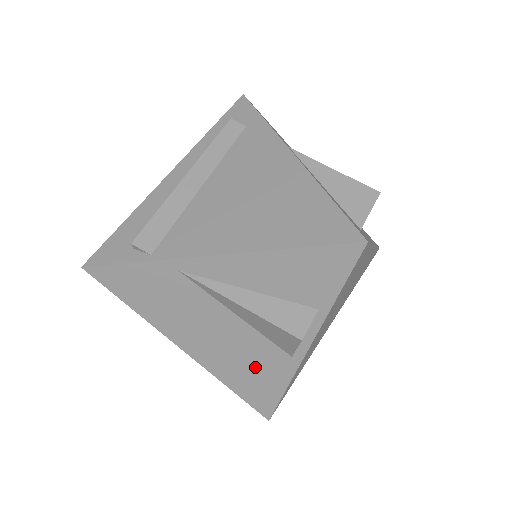
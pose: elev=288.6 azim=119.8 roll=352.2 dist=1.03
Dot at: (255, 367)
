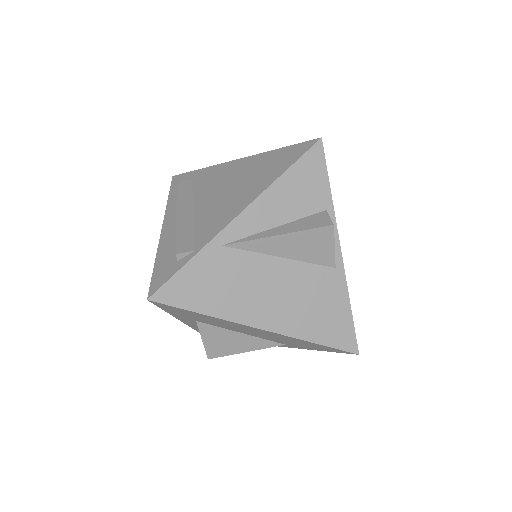
Dot at: (318, 301)
